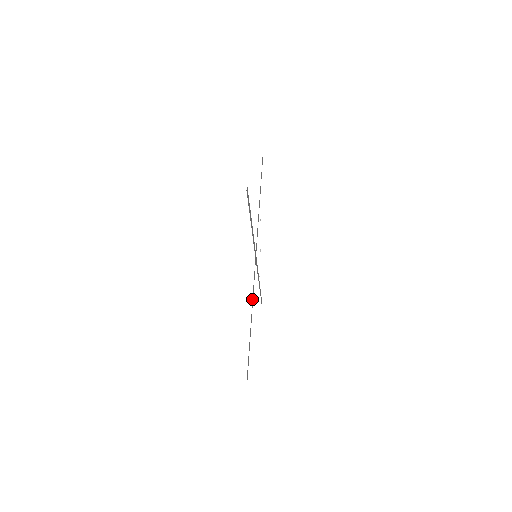
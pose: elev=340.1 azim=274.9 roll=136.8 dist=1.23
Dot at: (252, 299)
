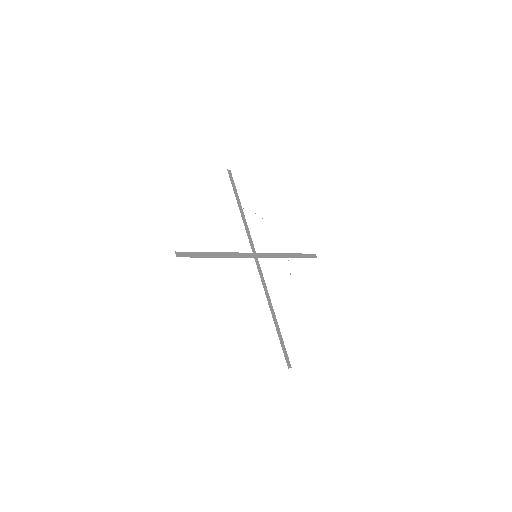
Dot at: (227, 252)
